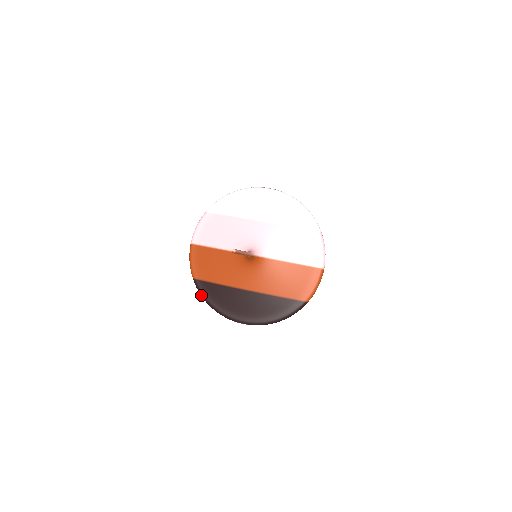
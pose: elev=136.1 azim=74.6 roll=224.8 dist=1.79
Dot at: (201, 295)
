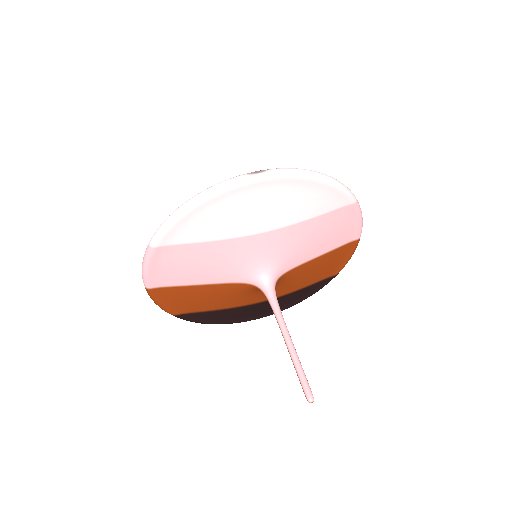
Dot at: occluded
